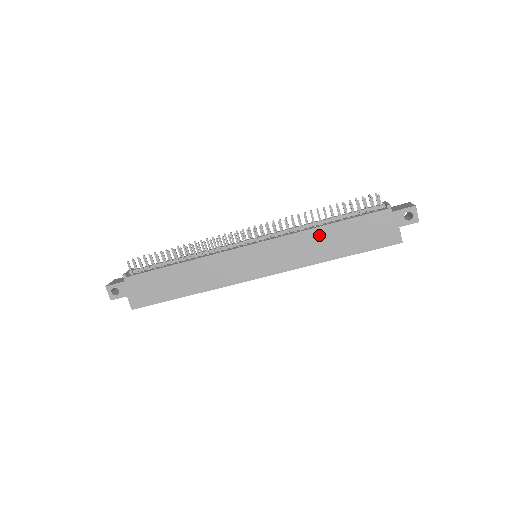
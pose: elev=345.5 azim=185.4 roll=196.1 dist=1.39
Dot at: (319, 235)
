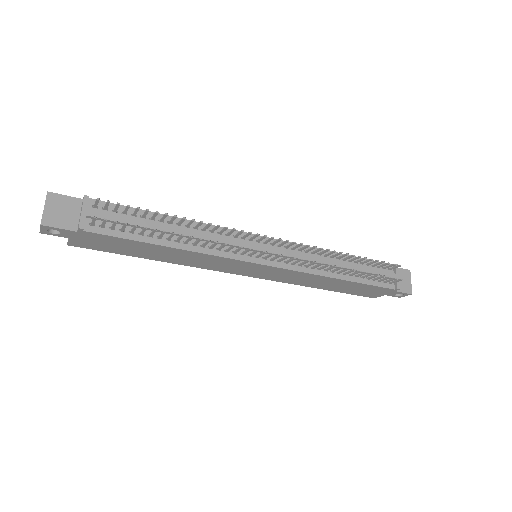
Dot at: (329, 280)
